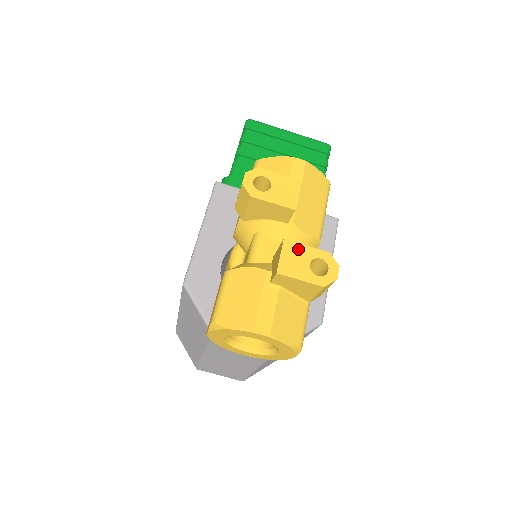
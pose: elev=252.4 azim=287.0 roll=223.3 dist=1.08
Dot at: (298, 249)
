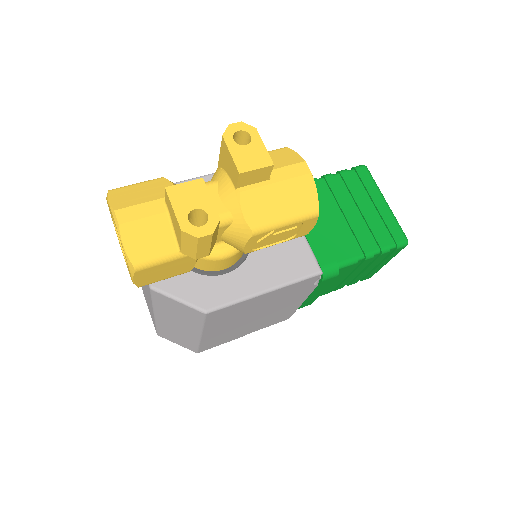
Dot at: (202, 193)
